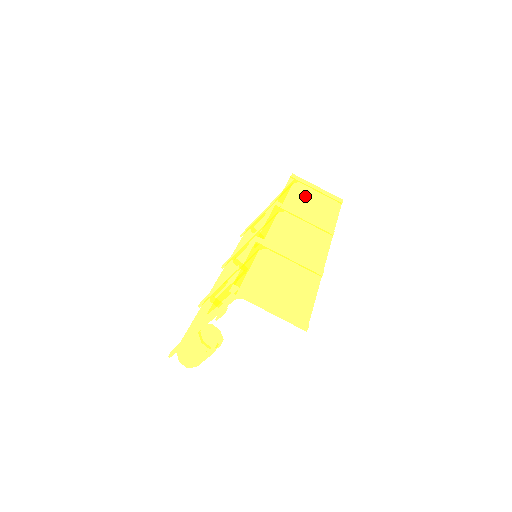
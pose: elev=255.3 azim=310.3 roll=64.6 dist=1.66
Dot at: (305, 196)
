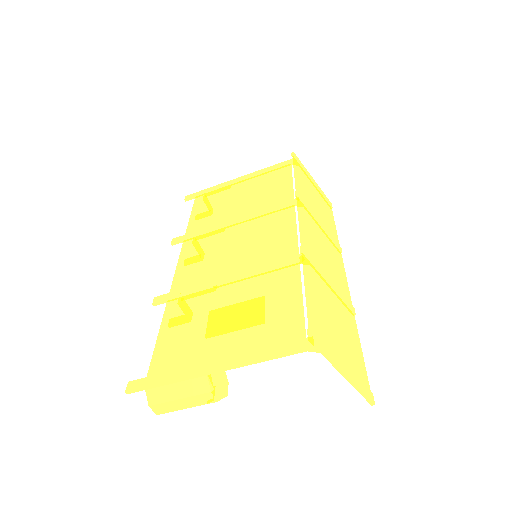
Dot at: (310, 189)
